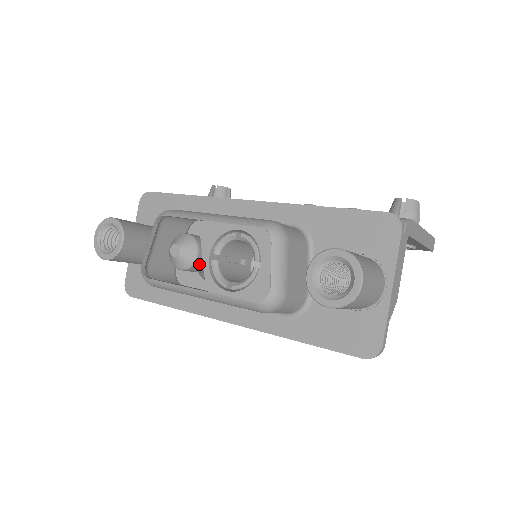
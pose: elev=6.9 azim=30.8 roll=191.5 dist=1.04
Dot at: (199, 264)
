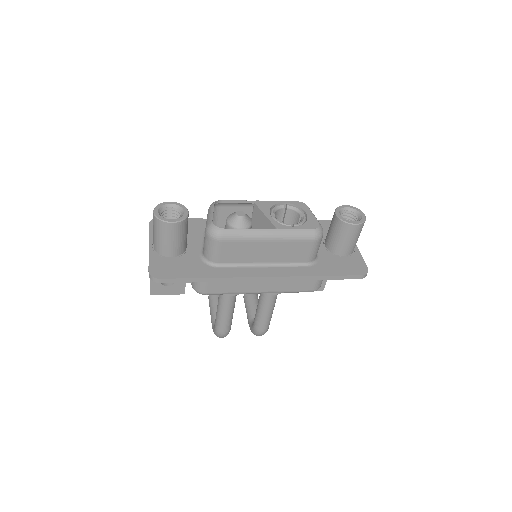
Dot at: occluded
